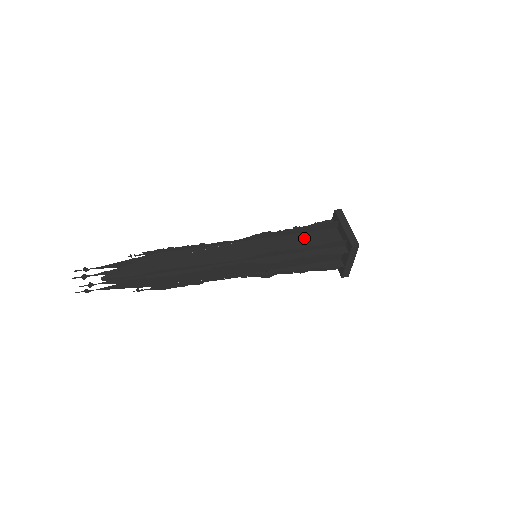
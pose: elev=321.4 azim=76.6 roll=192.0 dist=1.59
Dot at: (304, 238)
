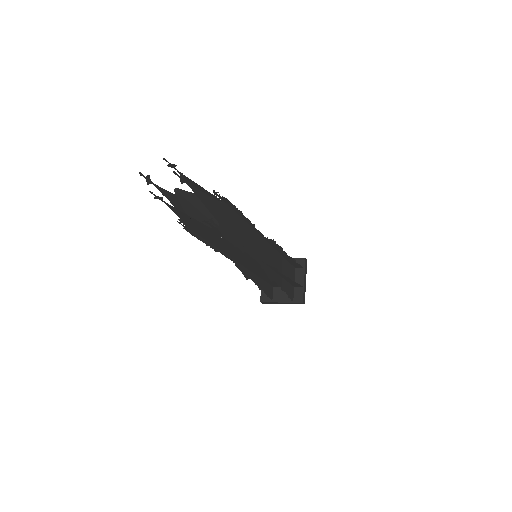
Dot at: occluded
